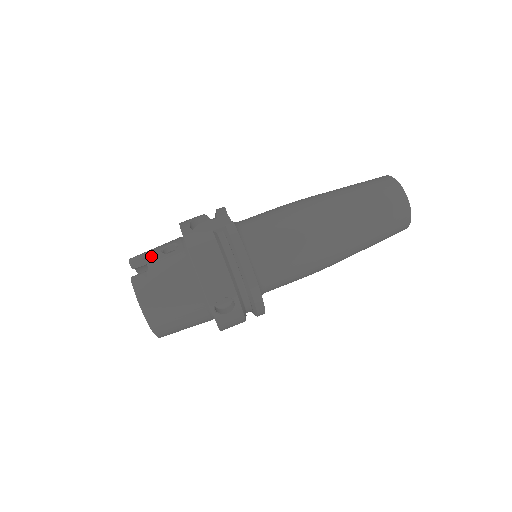
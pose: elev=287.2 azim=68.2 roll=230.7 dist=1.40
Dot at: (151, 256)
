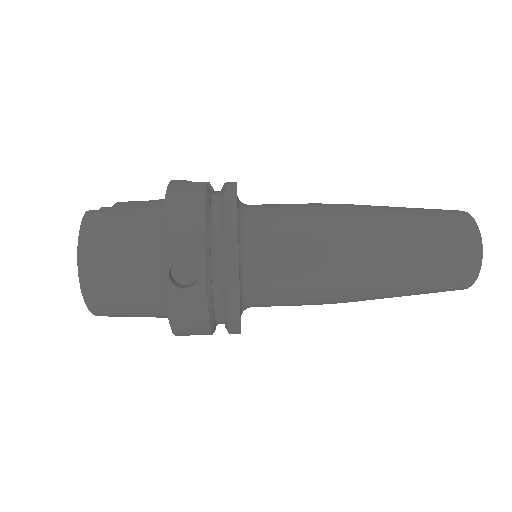
Dot at: occluded
